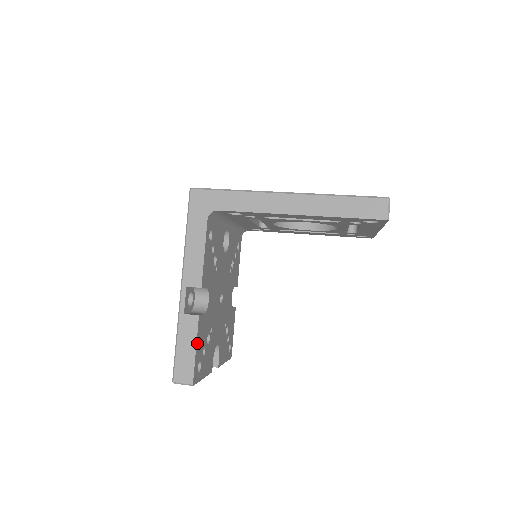
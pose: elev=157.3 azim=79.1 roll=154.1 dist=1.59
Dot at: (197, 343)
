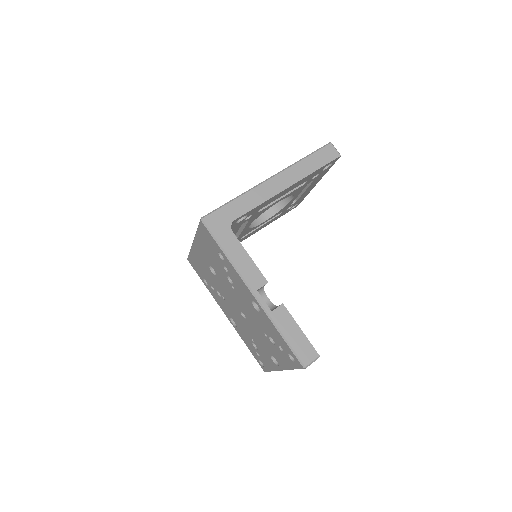
Dot at: (296, 325)
